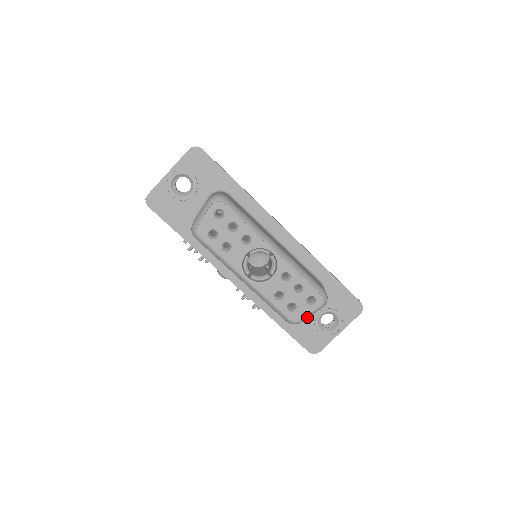
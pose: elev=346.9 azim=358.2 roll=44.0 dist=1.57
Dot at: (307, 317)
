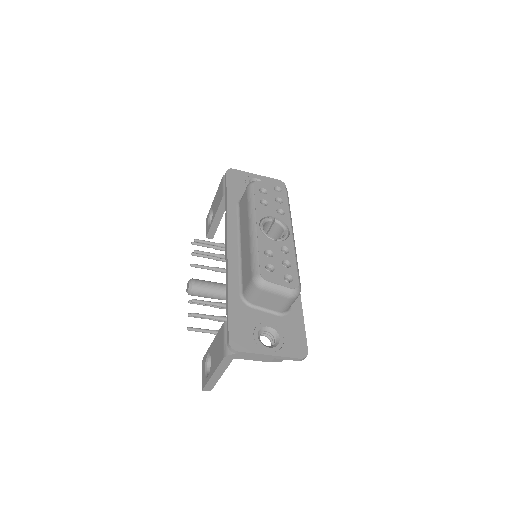
Dot at: (273, 287)
